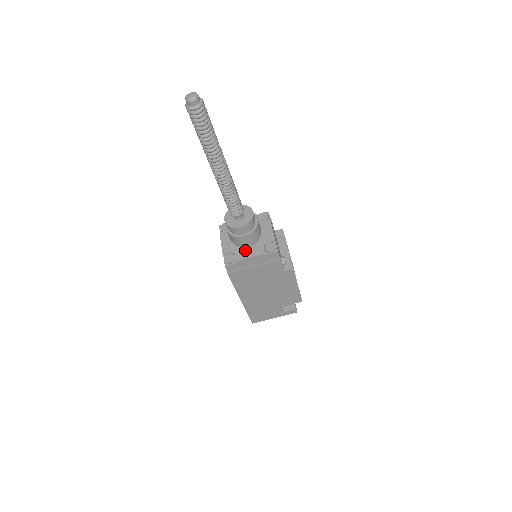
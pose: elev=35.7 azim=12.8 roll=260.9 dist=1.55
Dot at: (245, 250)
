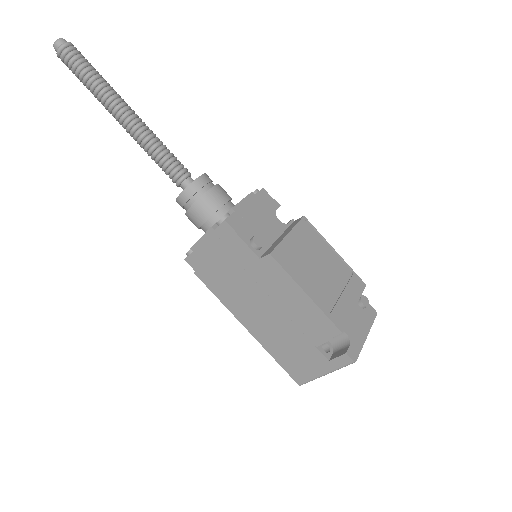
Dot at: occluded
